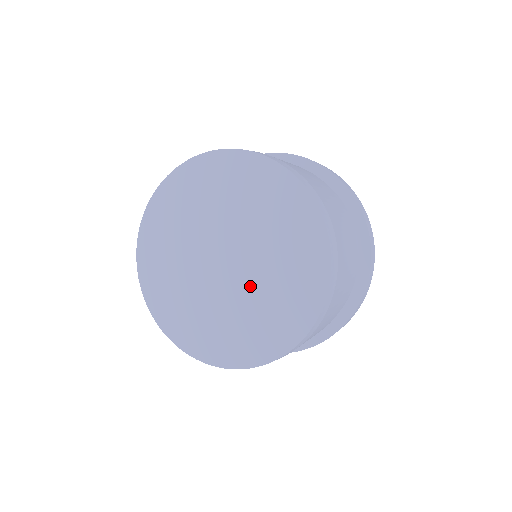
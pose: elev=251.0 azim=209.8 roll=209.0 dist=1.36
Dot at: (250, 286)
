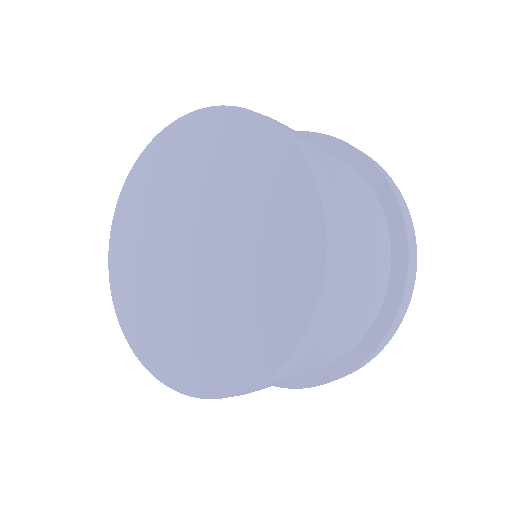
Dot at: (226, 280)
